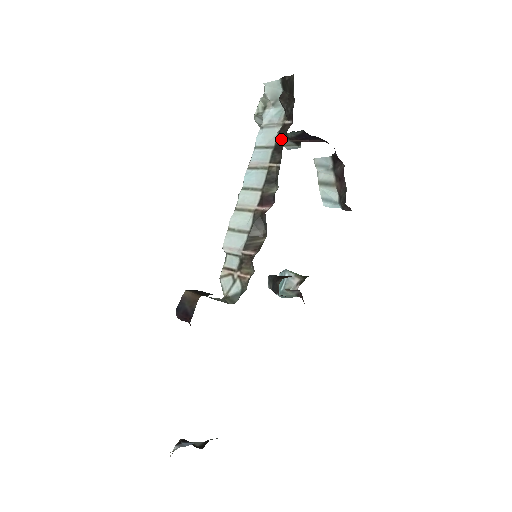
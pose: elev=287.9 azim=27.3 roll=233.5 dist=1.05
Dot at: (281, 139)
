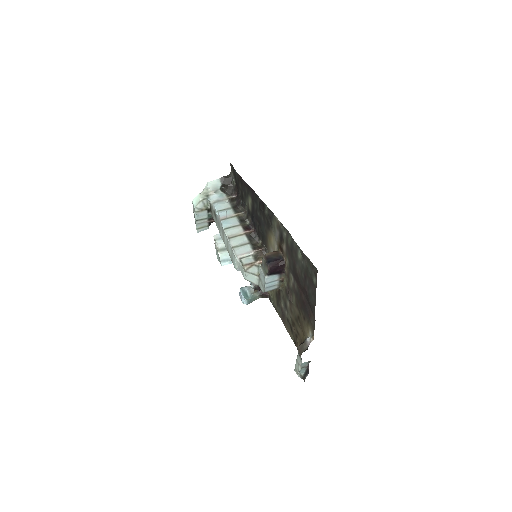
Dot at: (234, 203)
